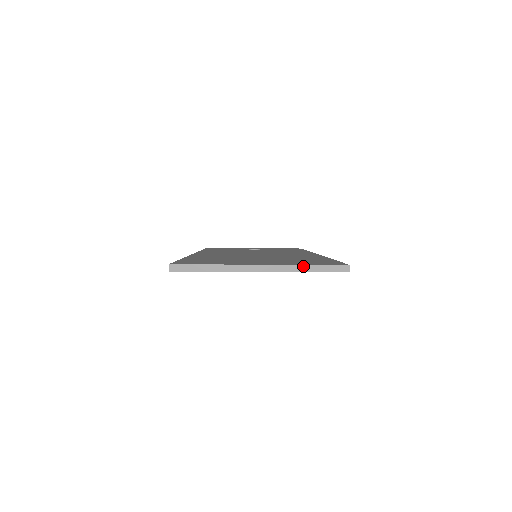
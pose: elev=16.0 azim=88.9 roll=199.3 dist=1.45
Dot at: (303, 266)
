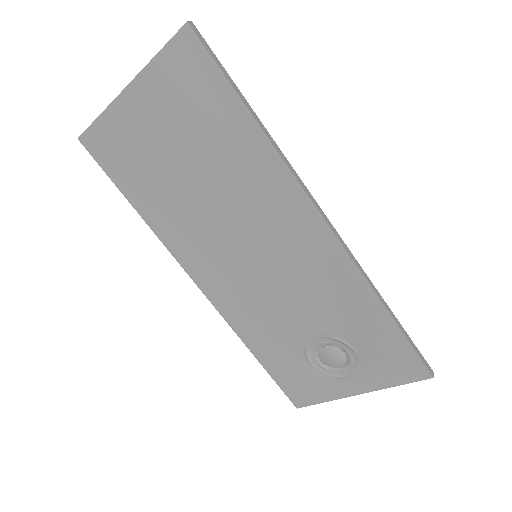
Dot at: (157, 57)
